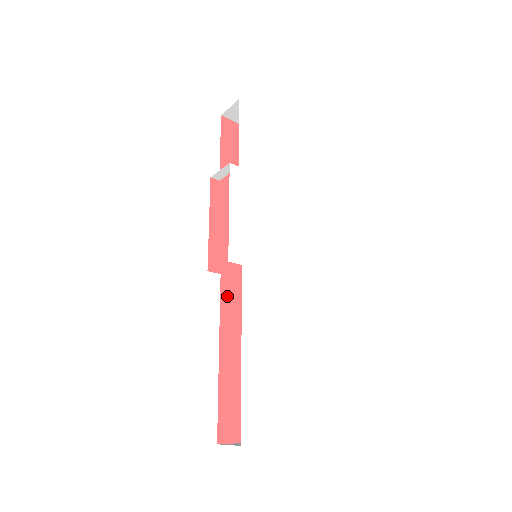
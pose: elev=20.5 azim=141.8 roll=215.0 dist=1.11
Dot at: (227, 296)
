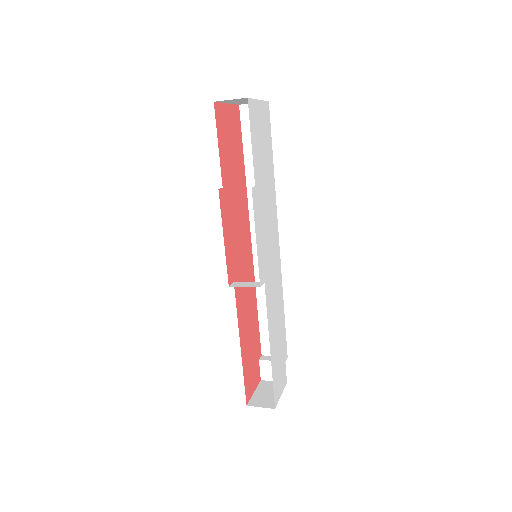
Dot at: (238, 297)
